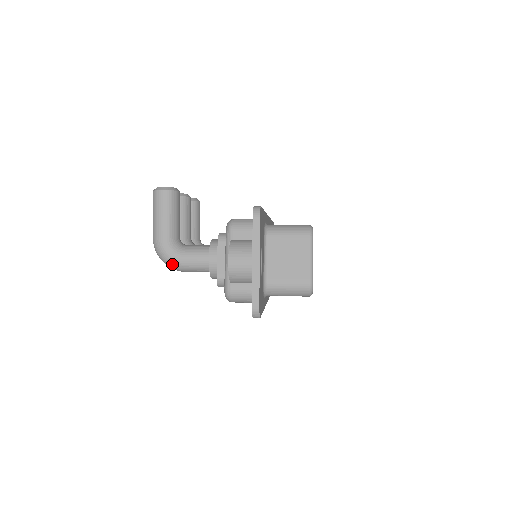
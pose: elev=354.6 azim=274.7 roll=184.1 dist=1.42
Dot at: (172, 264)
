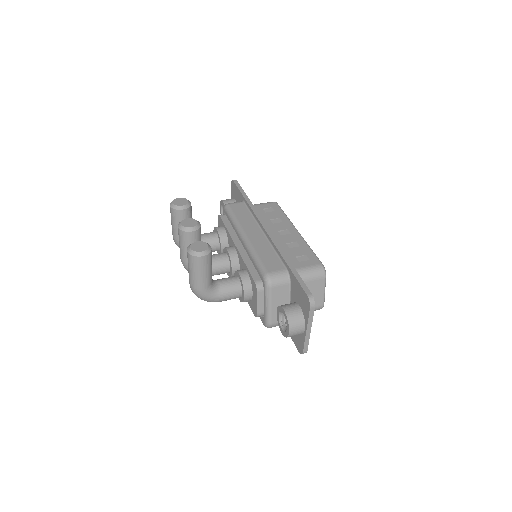
Dot at: occluded
